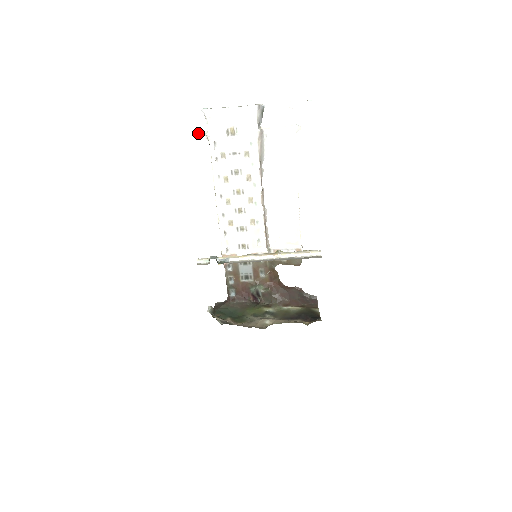
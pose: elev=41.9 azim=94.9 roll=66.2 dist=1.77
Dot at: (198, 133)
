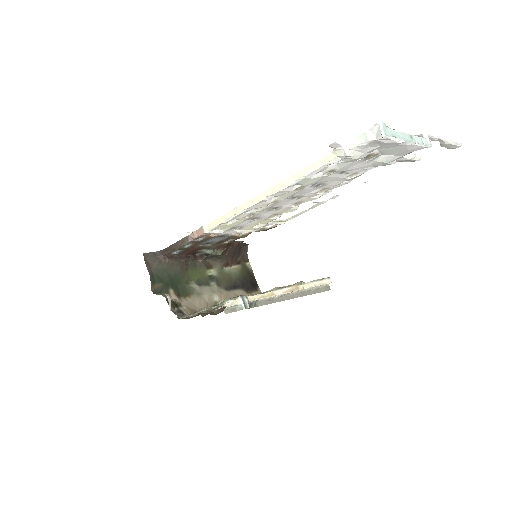
Dot at: occluded
